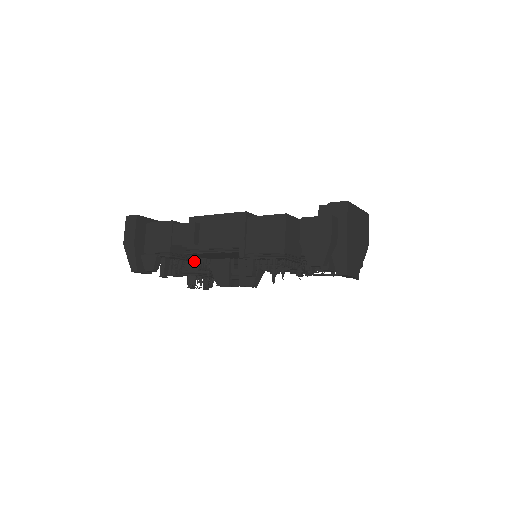
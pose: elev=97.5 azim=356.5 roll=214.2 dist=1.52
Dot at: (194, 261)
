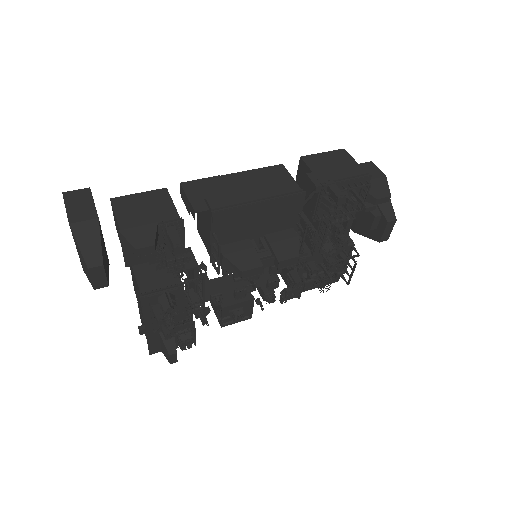
Dot at: (167, 274)
